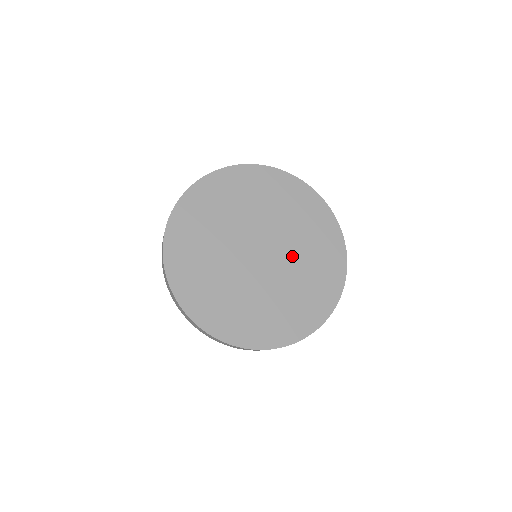
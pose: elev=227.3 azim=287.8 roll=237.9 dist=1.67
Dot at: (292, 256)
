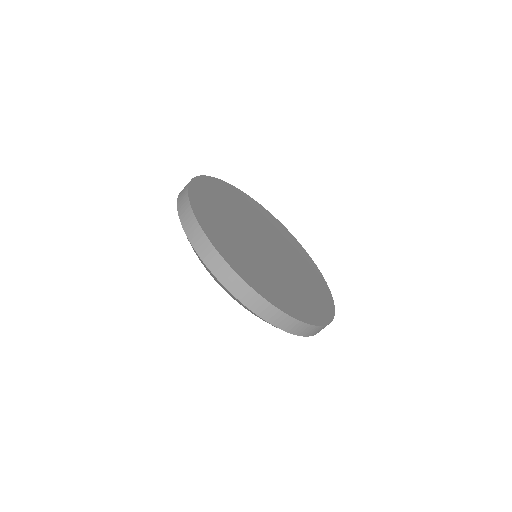
Dot at: (291, 269)
